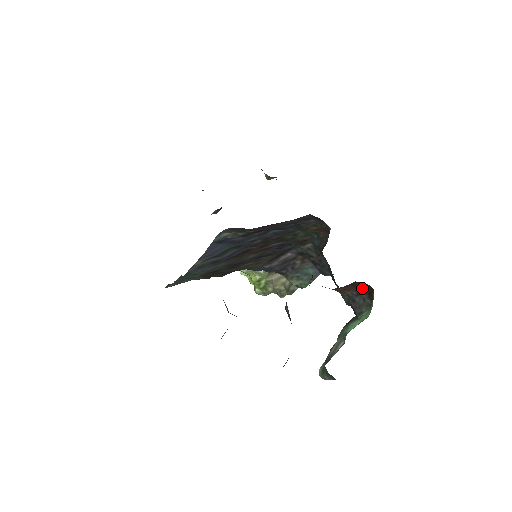
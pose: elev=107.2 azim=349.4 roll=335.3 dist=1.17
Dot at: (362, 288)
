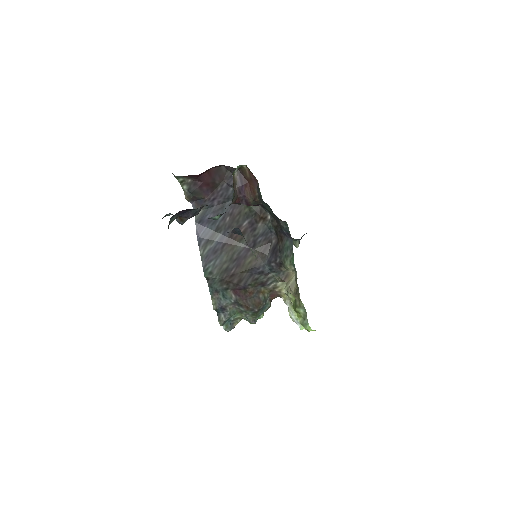
Dot at: (250, 176)
